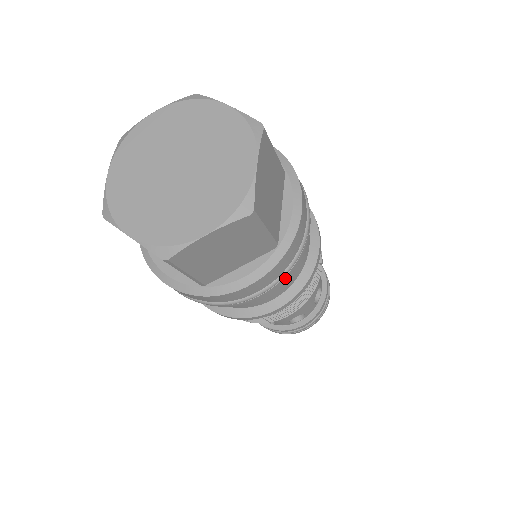
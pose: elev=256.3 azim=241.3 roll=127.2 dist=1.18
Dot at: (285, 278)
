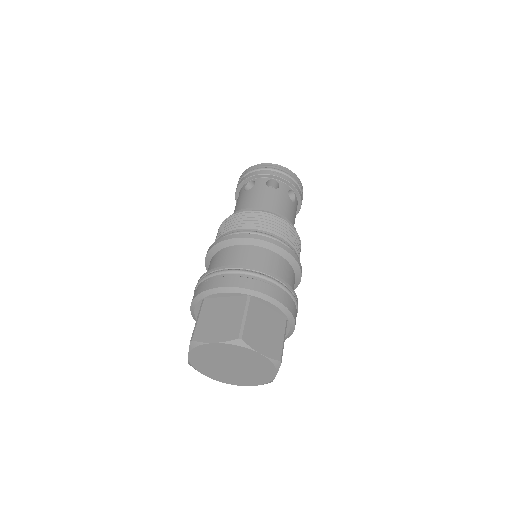
Dot at: (297, 301)
